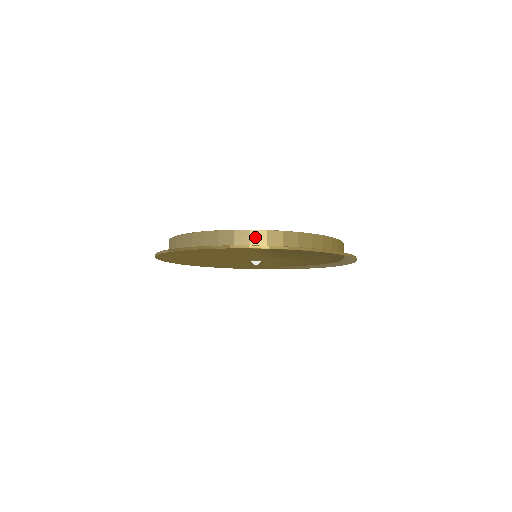
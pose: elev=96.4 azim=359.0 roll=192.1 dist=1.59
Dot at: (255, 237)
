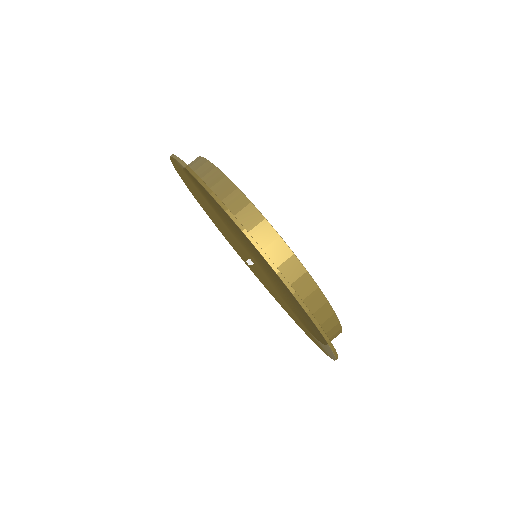
Dot at: (198, 163)
